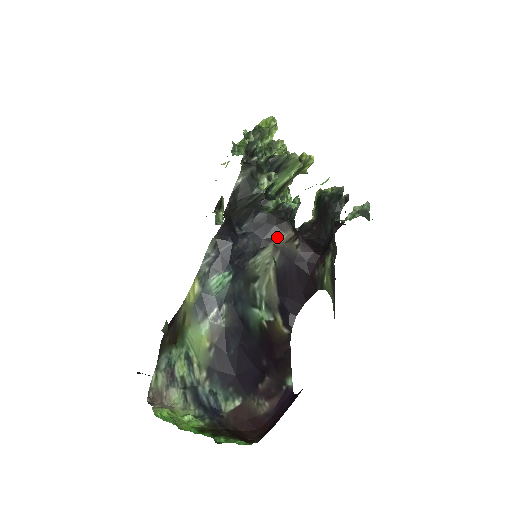
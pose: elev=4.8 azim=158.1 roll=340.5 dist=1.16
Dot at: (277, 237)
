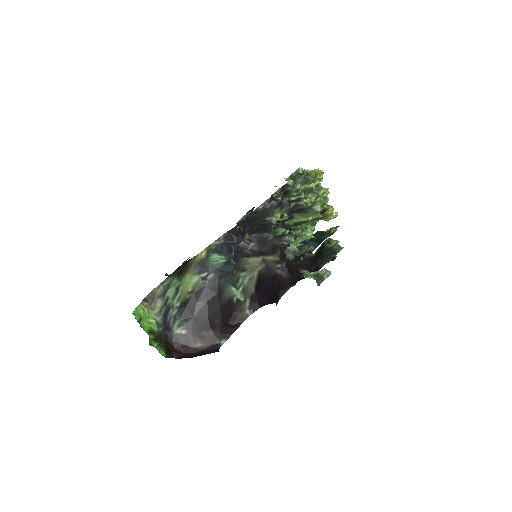
Dot at: (267, 255)
